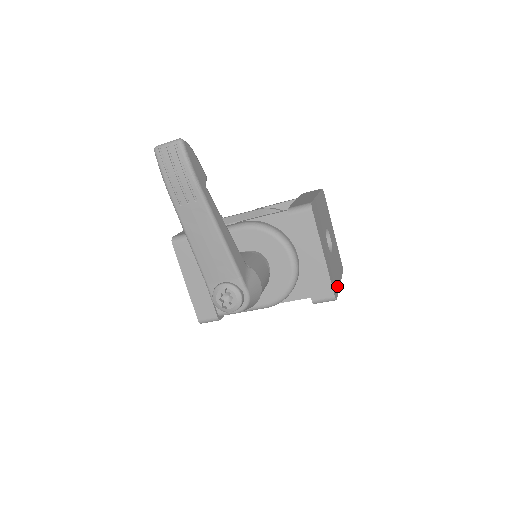
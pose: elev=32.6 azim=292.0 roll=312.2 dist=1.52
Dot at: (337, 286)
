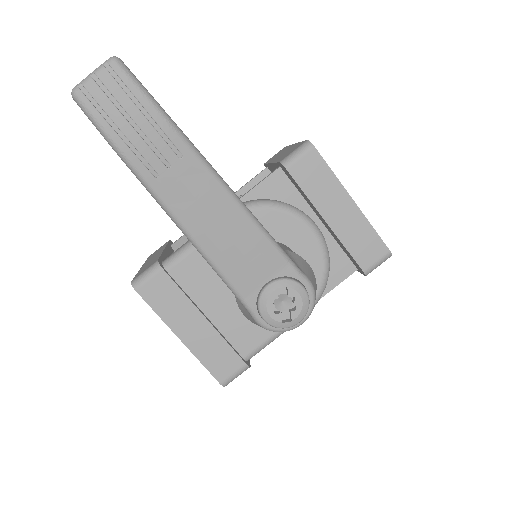
Dot at: occluded
